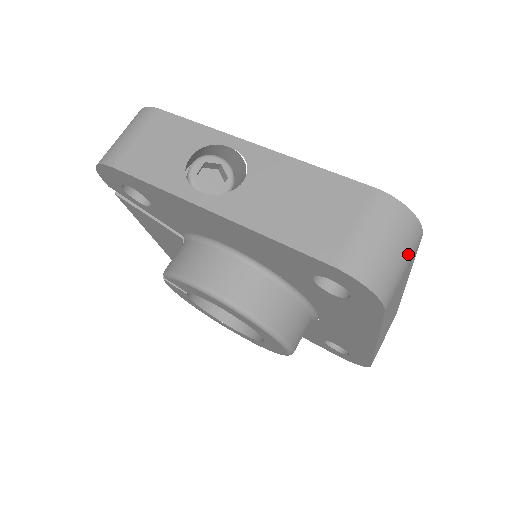
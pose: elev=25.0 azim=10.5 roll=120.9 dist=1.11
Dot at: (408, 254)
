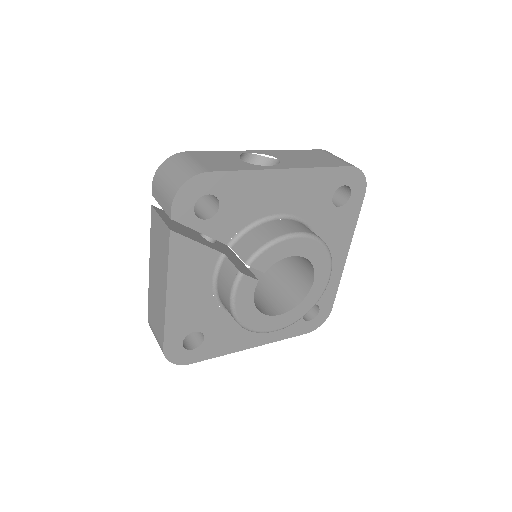
Dot at: occluded
